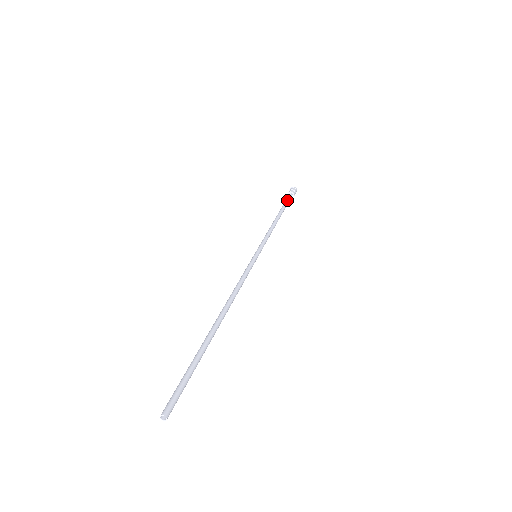
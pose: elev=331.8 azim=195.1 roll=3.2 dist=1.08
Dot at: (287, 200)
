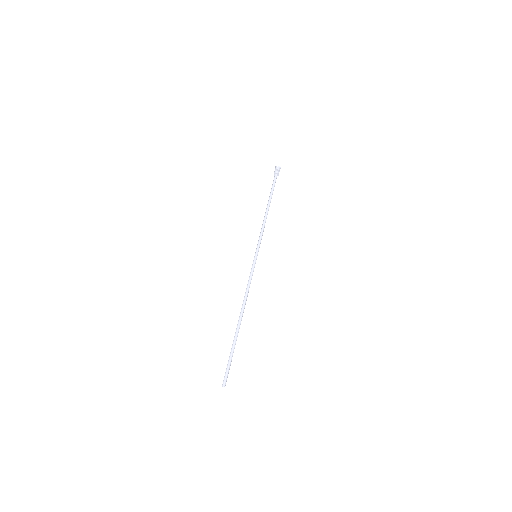
Dot at: occluded
